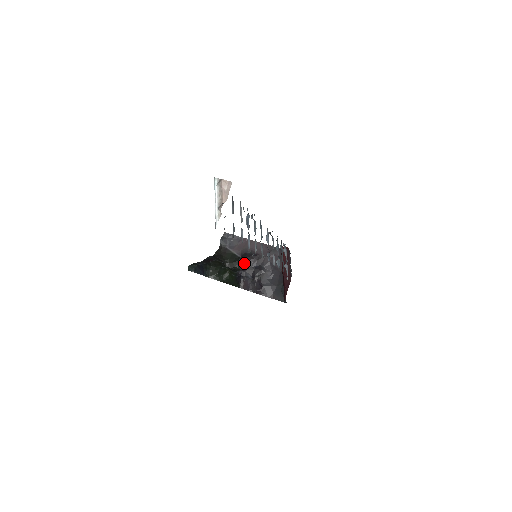
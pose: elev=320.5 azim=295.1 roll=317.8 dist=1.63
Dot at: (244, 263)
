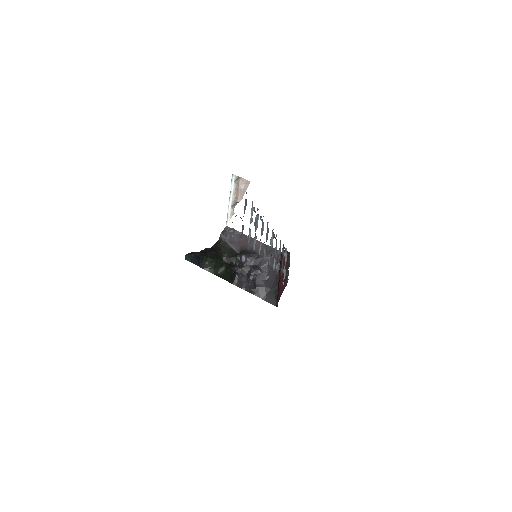
Dot at: (241, 260)
